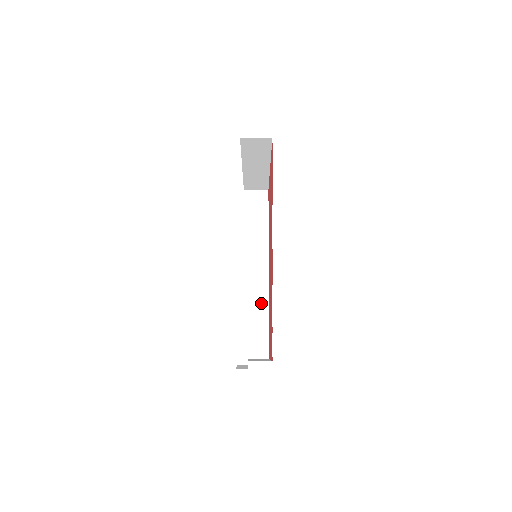
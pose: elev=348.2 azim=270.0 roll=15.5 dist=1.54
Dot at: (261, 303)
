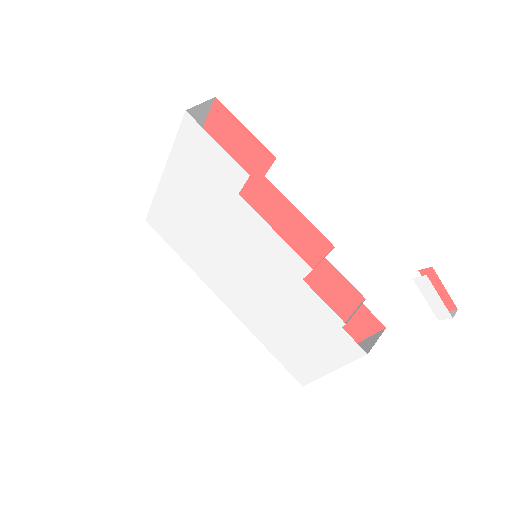
Dot at: occluded
